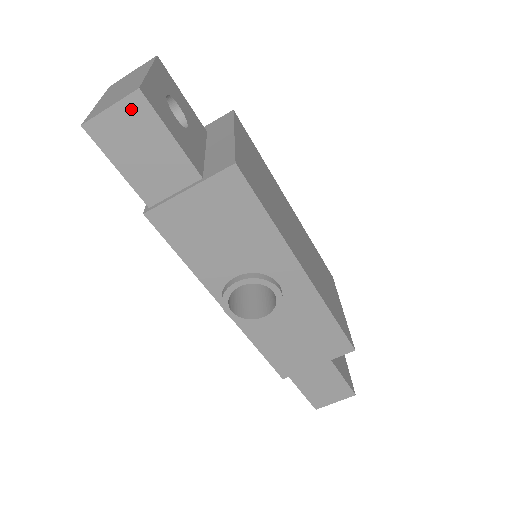
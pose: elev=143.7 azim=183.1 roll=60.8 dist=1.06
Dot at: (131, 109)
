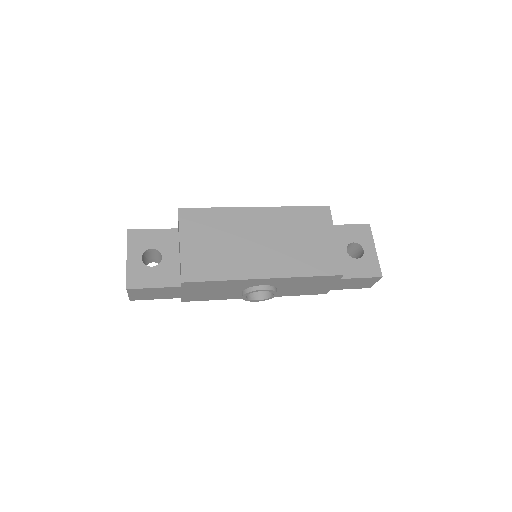
Dot at: (133, 292)
